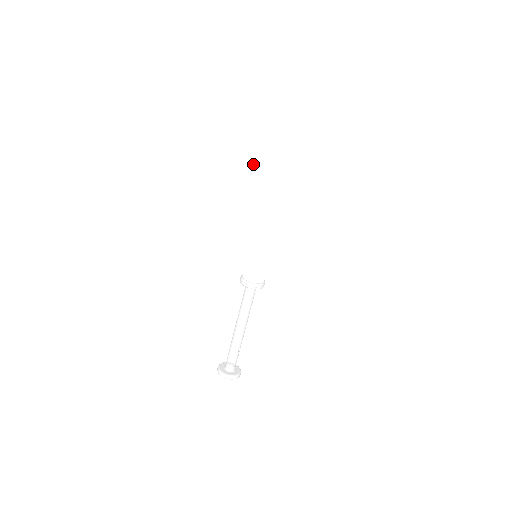
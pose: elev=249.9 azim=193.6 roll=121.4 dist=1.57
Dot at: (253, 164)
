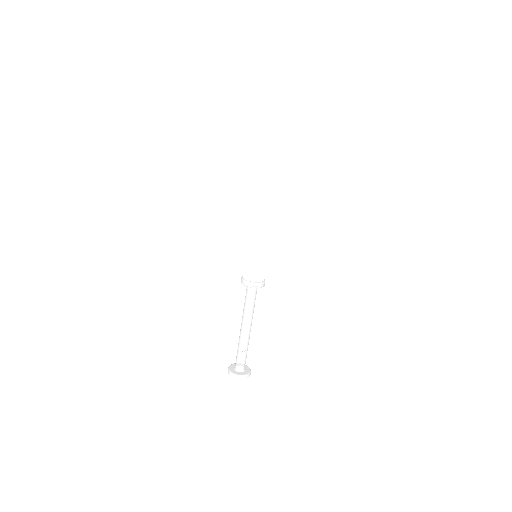
Dot at: occluded
